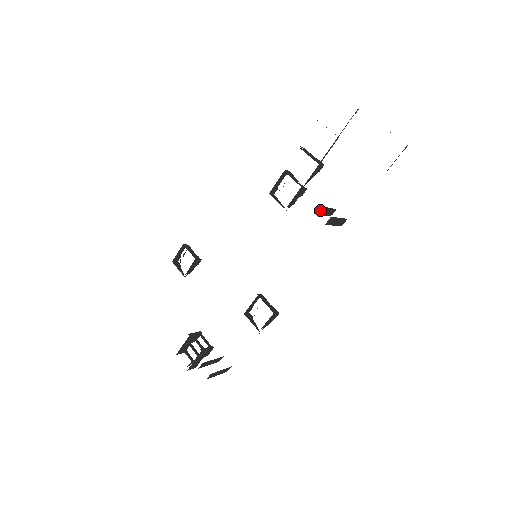
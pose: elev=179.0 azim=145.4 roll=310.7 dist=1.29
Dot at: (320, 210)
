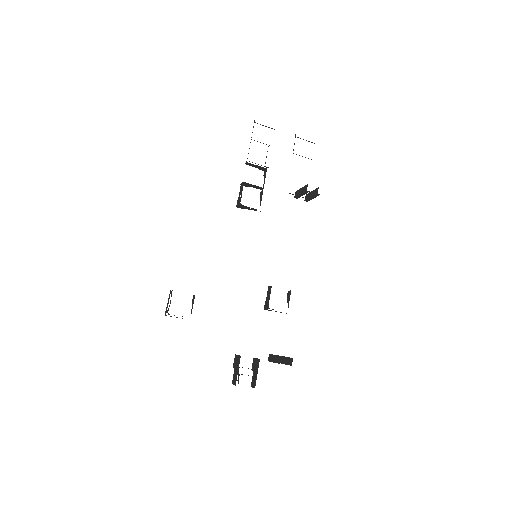
Dot at: occluded
